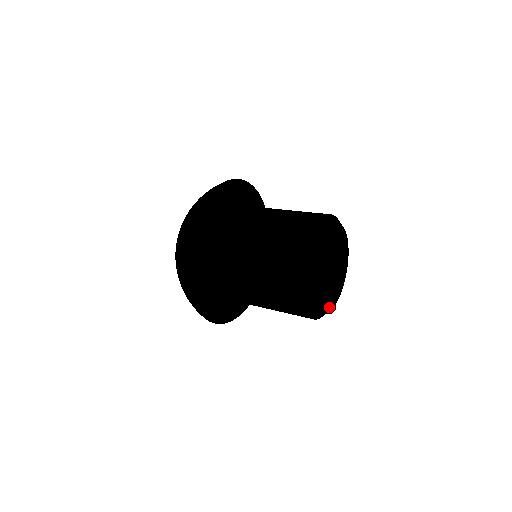
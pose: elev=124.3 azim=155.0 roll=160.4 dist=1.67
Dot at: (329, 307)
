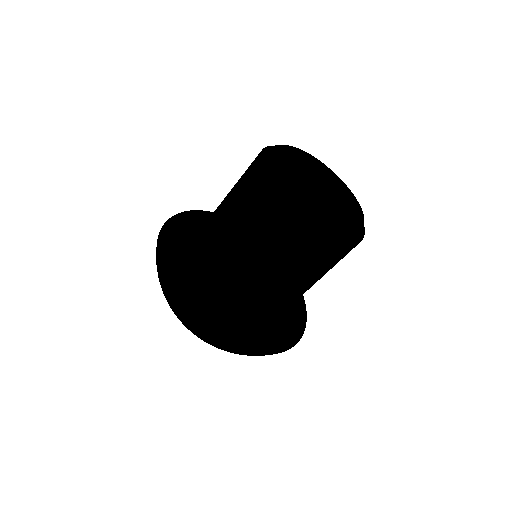
Dot at: (349, 227)
